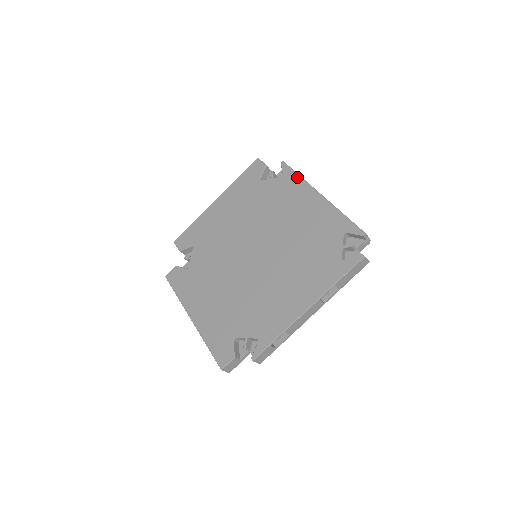
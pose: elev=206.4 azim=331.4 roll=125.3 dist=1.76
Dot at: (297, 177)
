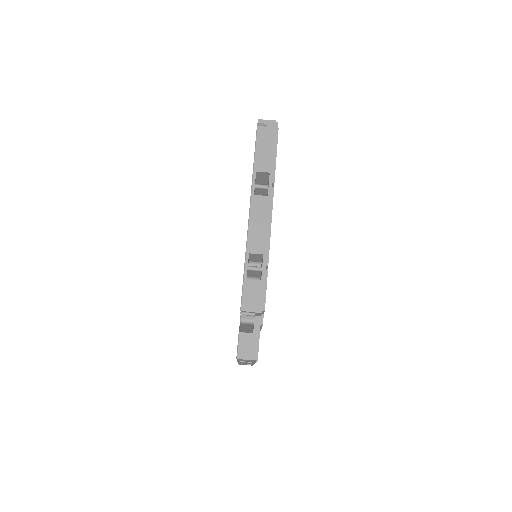
Dot at: occluded
